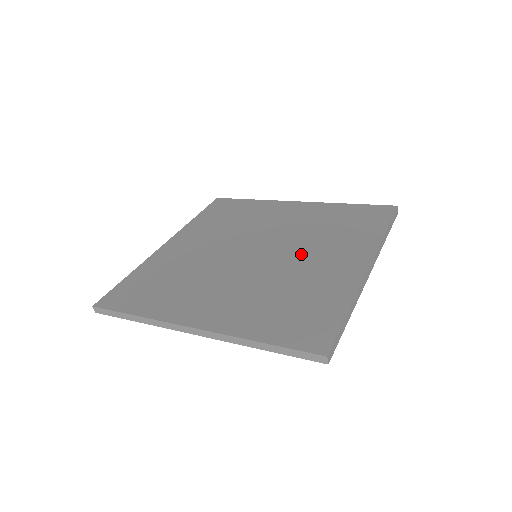
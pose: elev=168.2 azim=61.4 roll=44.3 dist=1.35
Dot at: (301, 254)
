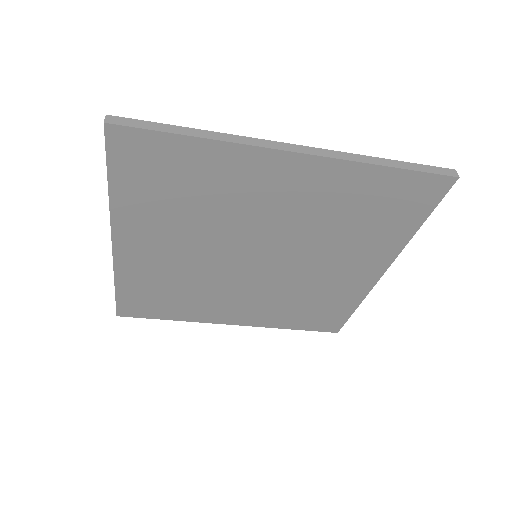
Dot at: occluded
